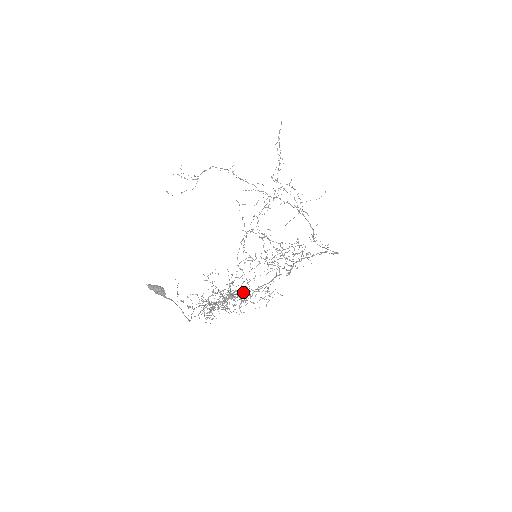
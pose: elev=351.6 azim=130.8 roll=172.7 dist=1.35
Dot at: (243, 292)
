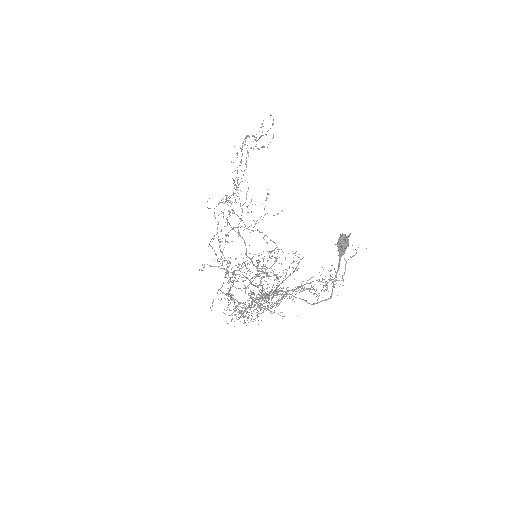
Dot at: (335, 279)
